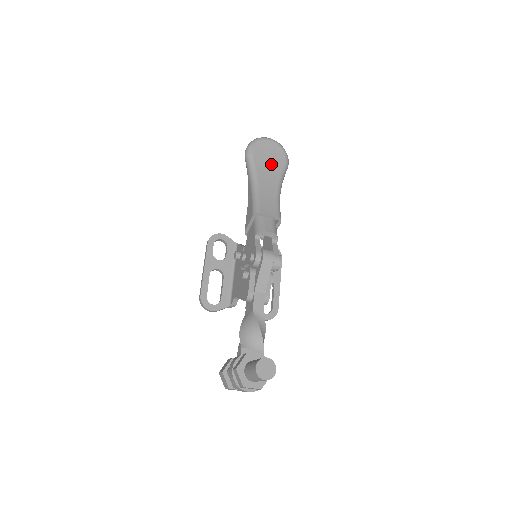
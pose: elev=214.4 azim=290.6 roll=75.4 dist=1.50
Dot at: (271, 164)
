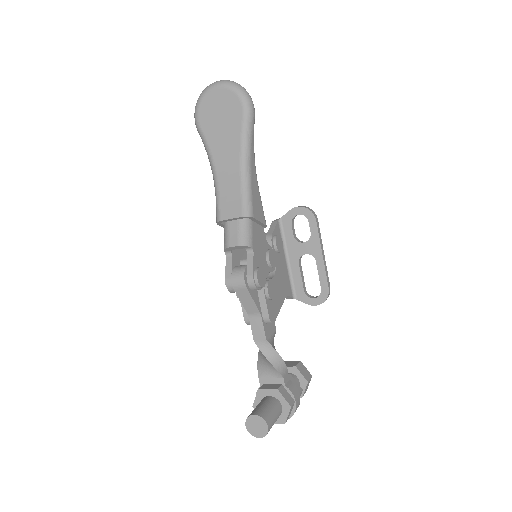
Dot at: (225, 127)
